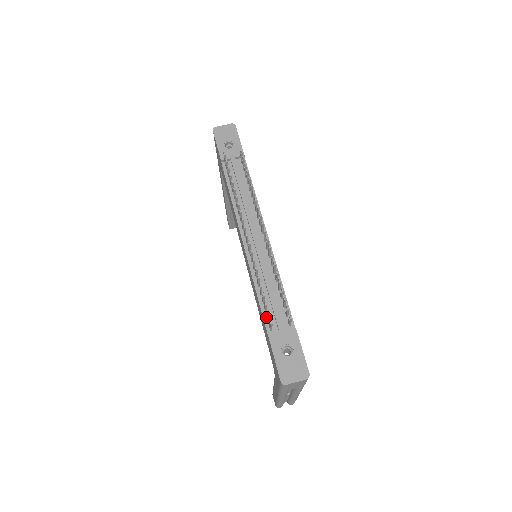
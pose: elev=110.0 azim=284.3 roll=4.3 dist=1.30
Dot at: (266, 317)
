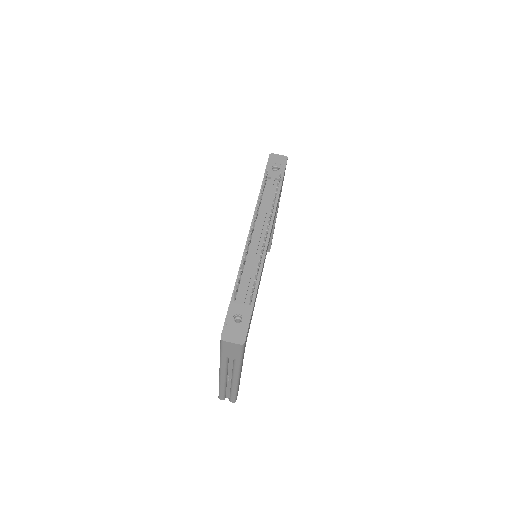
Dot at: occluded
